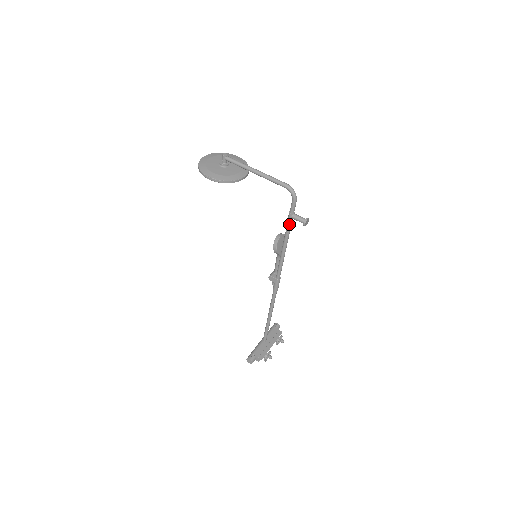
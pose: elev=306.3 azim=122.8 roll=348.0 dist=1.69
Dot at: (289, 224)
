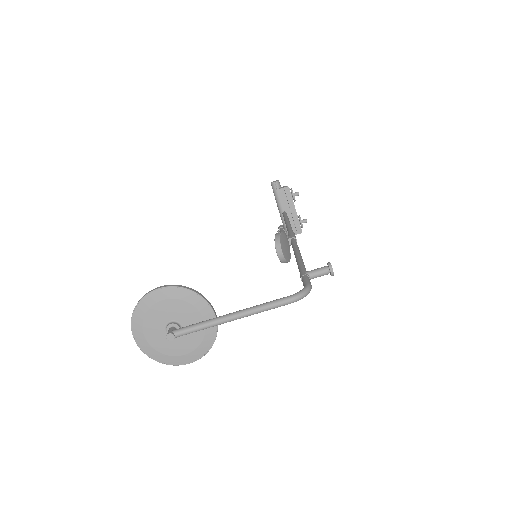
Dot at: occluded
